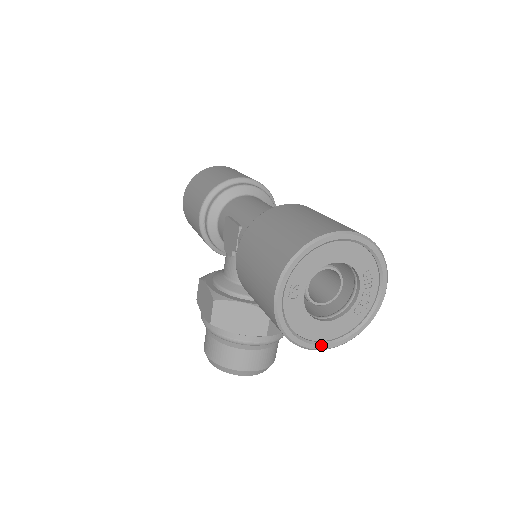
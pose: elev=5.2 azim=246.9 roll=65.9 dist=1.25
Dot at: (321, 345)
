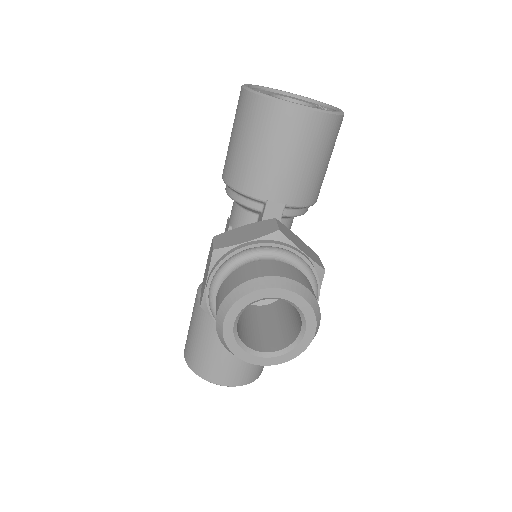
Dot at: (300, 104)
